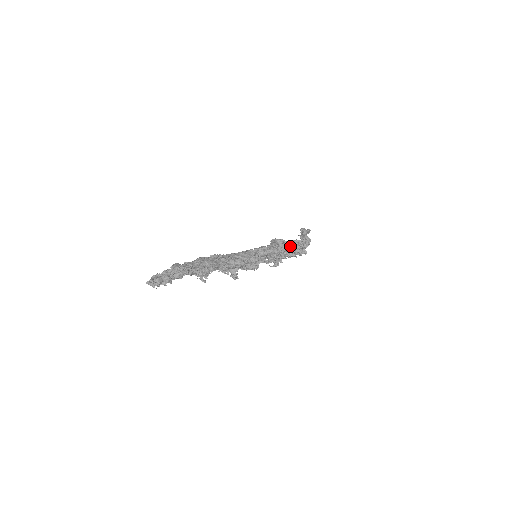
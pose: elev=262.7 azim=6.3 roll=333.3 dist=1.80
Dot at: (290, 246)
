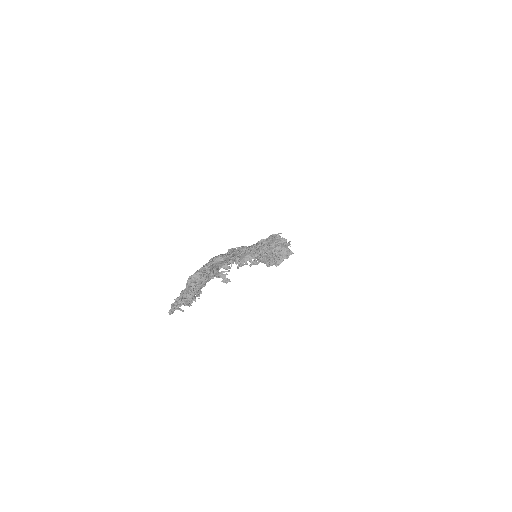
Dot at: occluded
